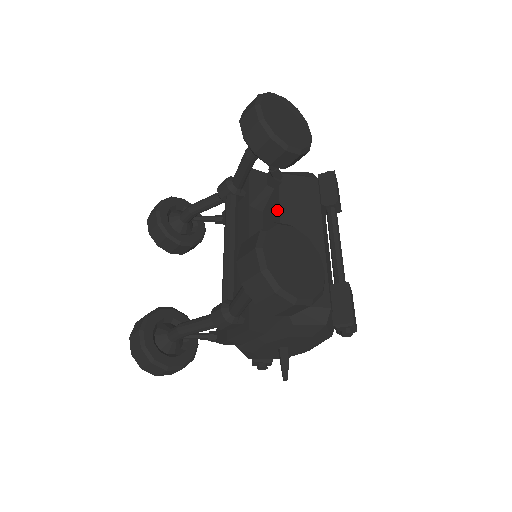
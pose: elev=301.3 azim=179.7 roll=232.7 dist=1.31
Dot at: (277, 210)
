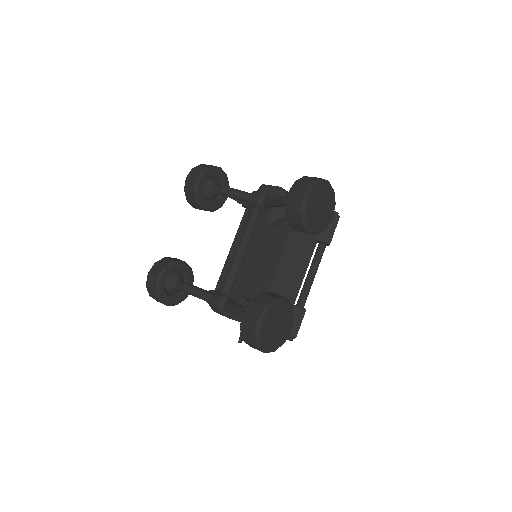
Dot at: (285, 239)
